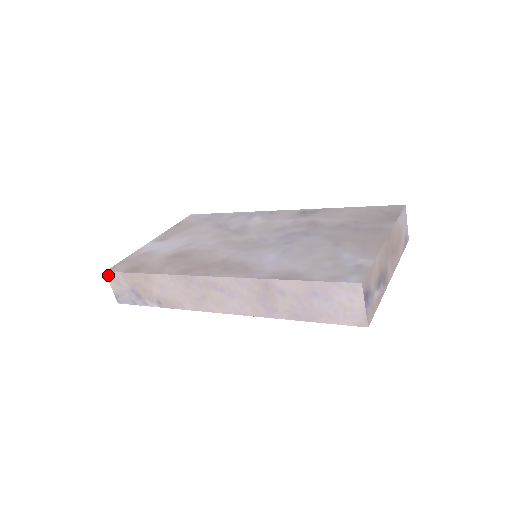
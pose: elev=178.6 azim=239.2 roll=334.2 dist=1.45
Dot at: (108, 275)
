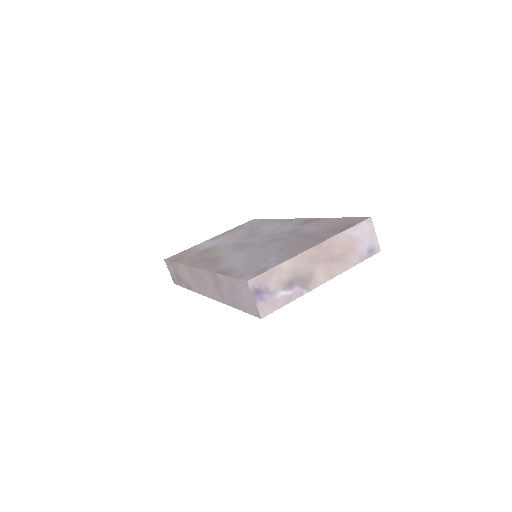
Dot at: (166, 262)
